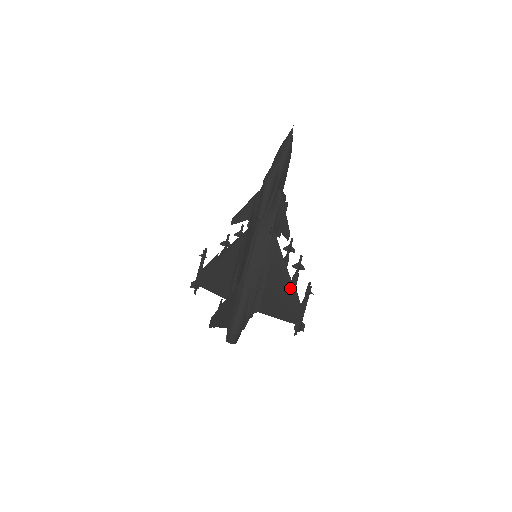
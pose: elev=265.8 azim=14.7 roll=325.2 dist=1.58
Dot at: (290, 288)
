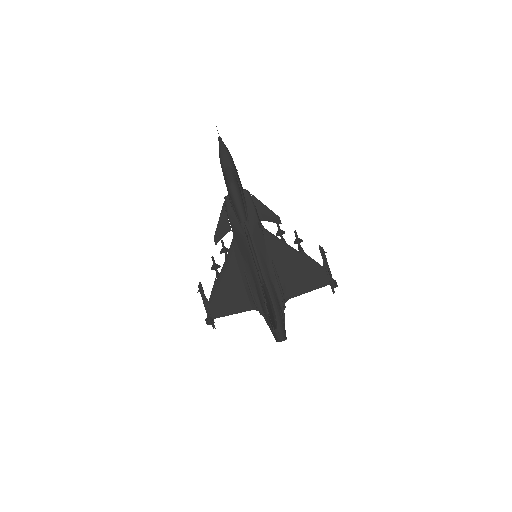
Dot at: (306, 260)
